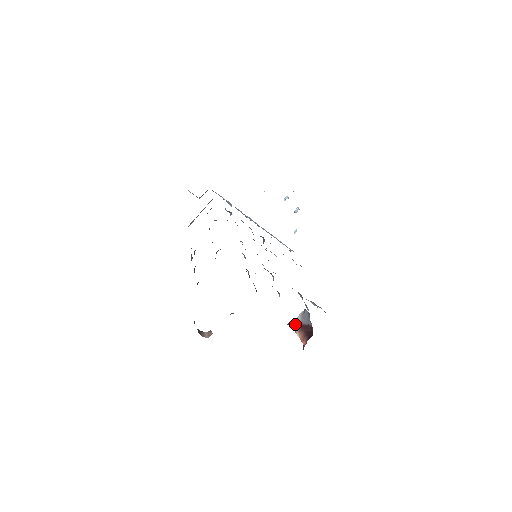
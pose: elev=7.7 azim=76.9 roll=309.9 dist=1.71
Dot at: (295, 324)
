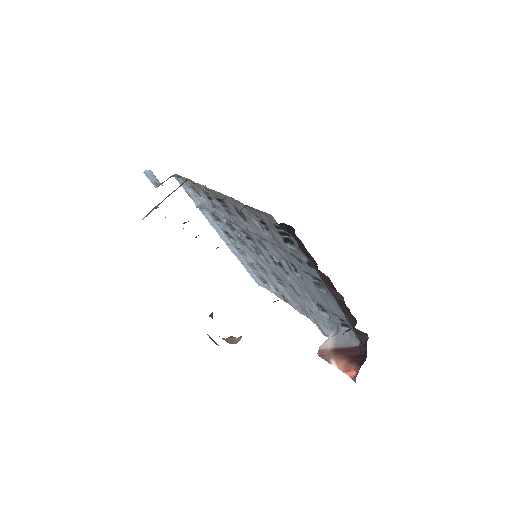
Dot at: (325, 350)
